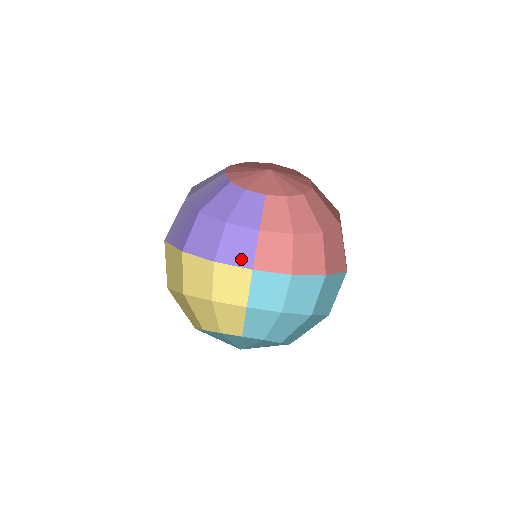
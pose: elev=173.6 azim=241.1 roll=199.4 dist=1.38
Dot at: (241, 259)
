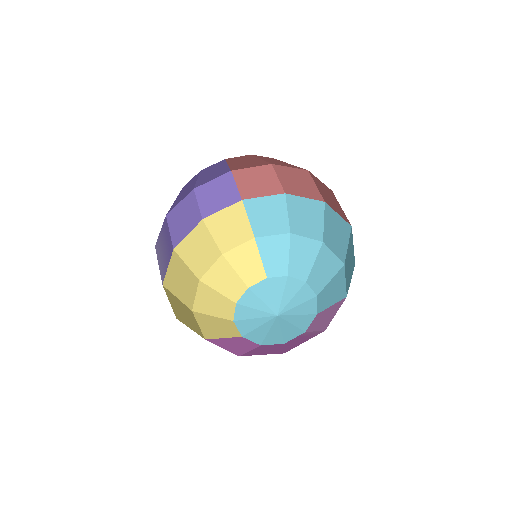
Dot at: (226, 201)
